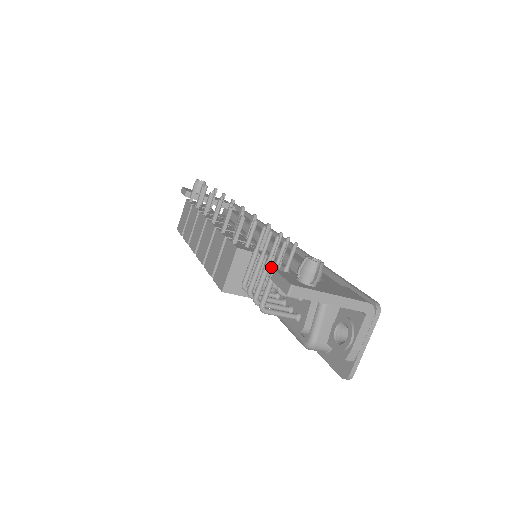
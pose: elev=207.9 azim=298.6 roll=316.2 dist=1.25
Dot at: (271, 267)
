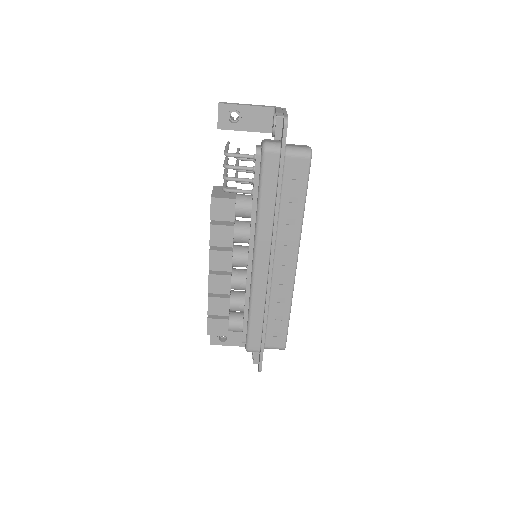
Dot at: (237, 177)
